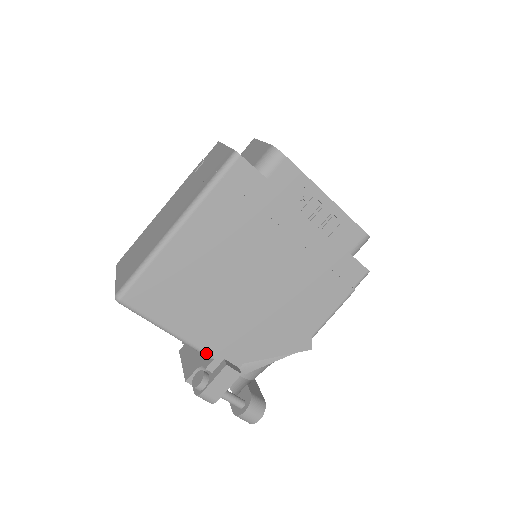
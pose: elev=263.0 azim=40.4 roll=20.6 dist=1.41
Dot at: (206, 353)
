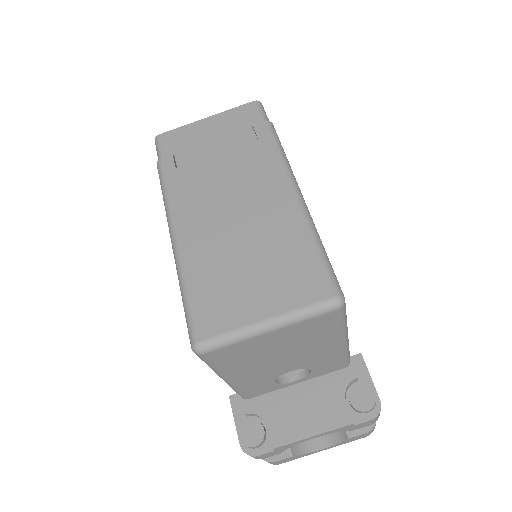
Dot at: (349, 355)
